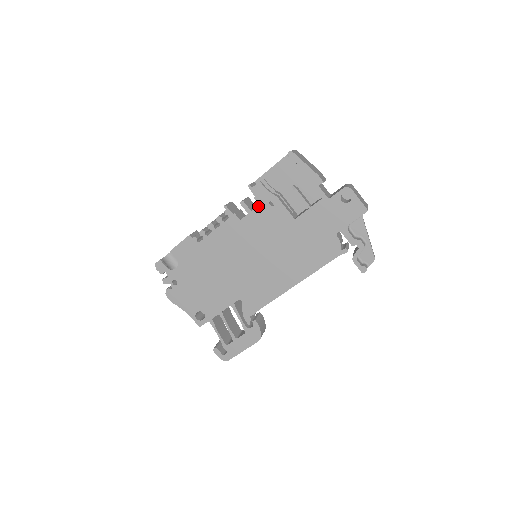
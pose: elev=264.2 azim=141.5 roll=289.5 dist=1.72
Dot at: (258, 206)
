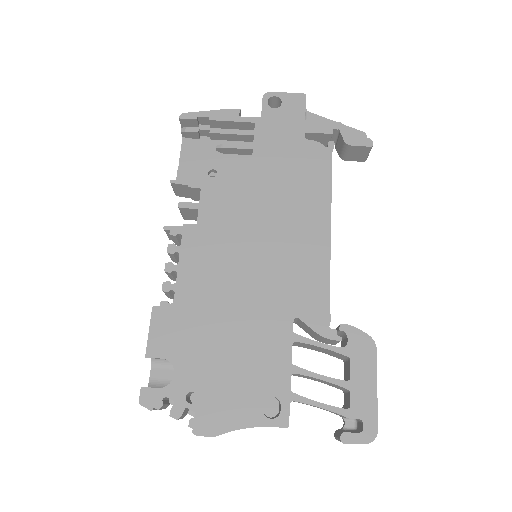
Dot at: (201, 191)
